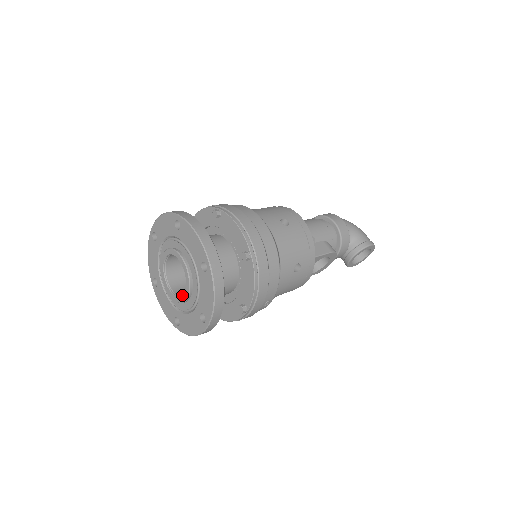
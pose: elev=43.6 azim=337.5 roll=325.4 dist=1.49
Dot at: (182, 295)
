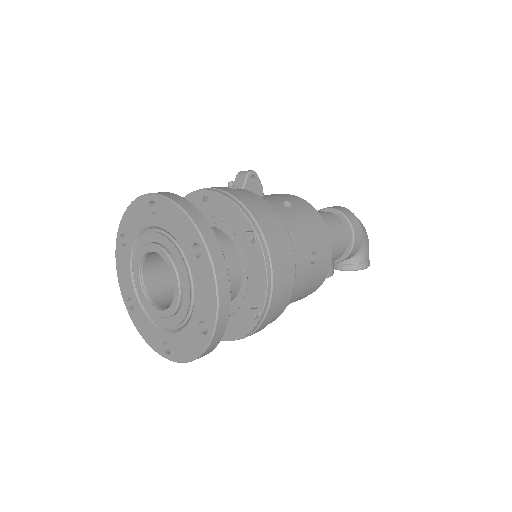
Dot at: (153, 298)
